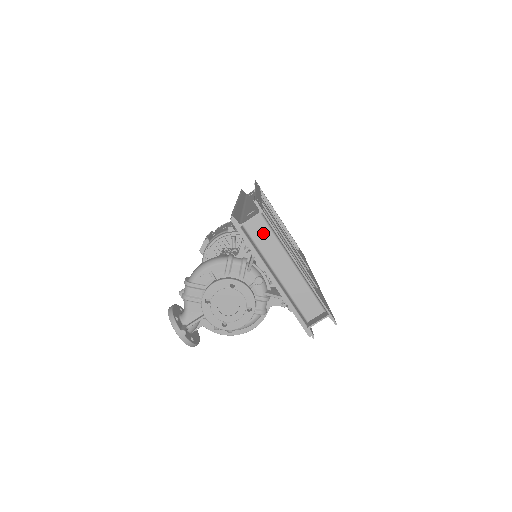
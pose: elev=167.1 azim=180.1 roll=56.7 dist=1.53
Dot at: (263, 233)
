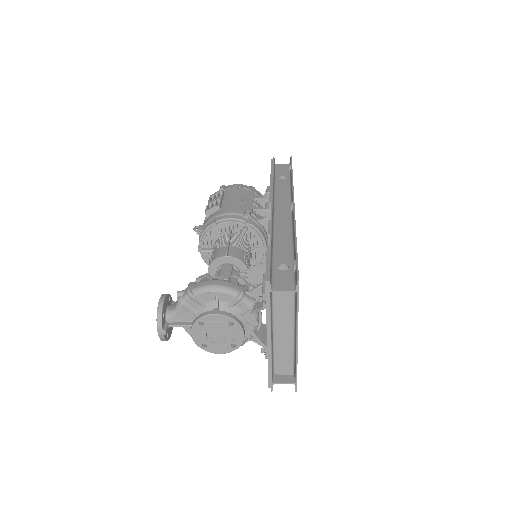
Dot at: (285, 300)
